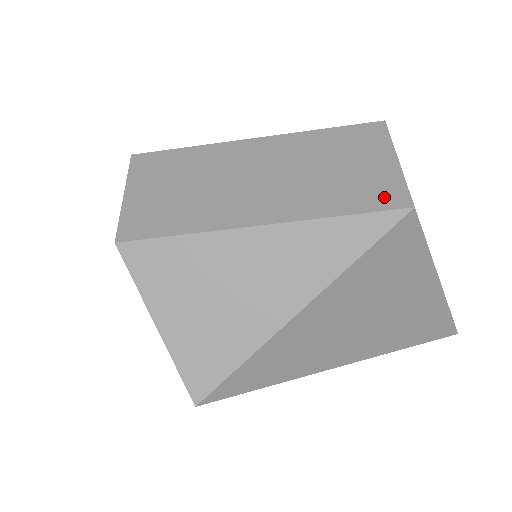
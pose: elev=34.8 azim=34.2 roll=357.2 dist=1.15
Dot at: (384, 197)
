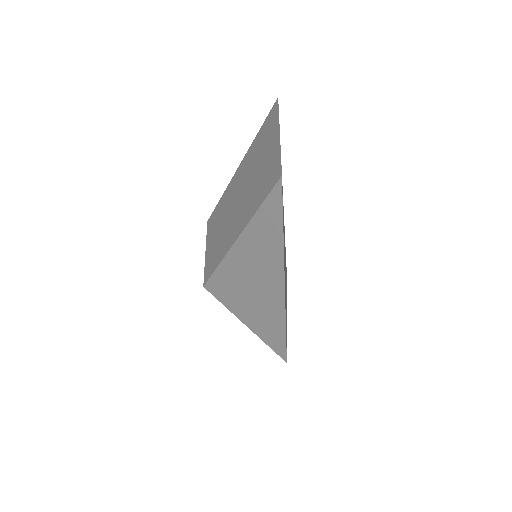
Dot at: (272, 177)
